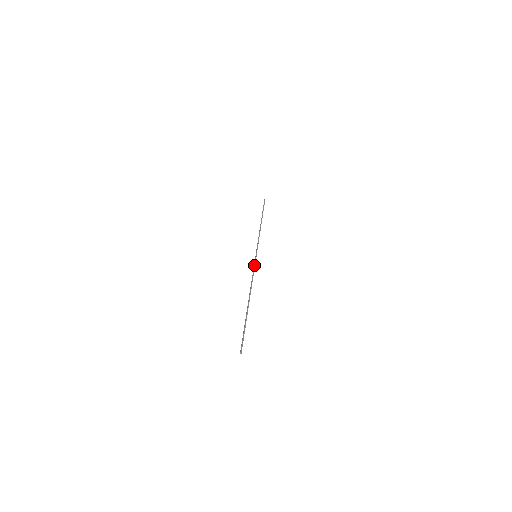
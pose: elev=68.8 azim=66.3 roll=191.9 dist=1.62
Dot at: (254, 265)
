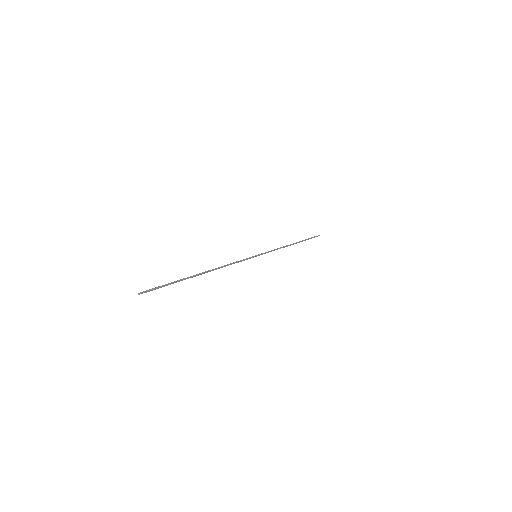
Dot at: occluded
